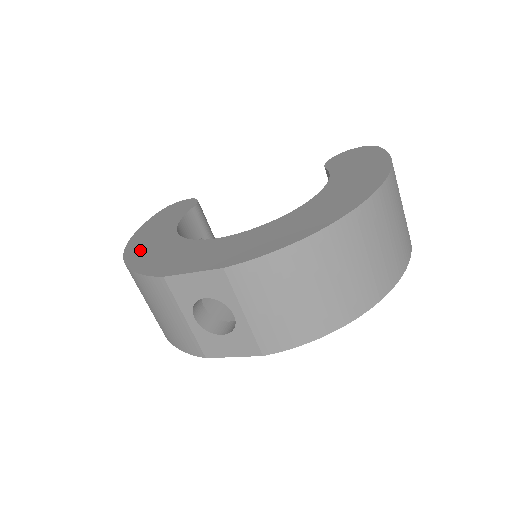
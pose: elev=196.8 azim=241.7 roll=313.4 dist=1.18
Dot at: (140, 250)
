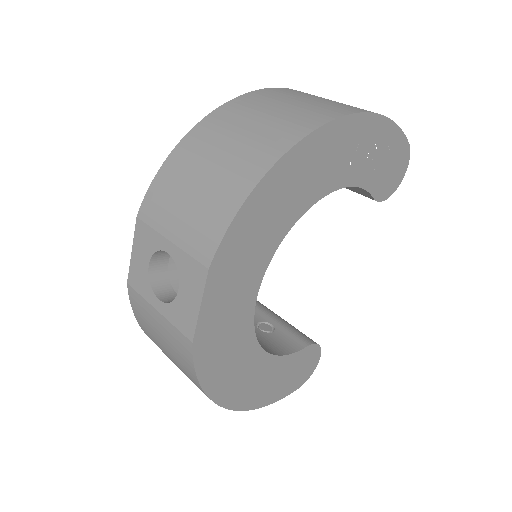
Dot at: occluded
